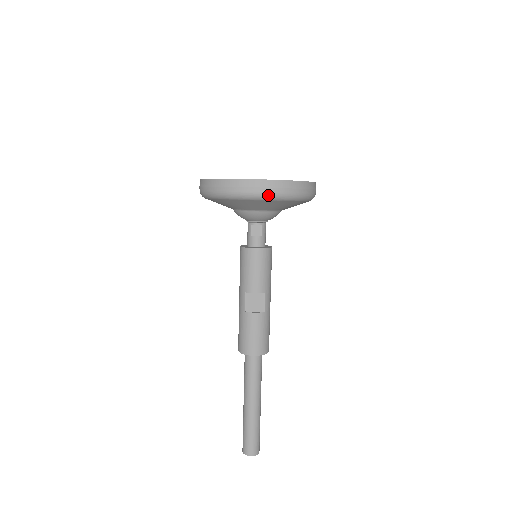
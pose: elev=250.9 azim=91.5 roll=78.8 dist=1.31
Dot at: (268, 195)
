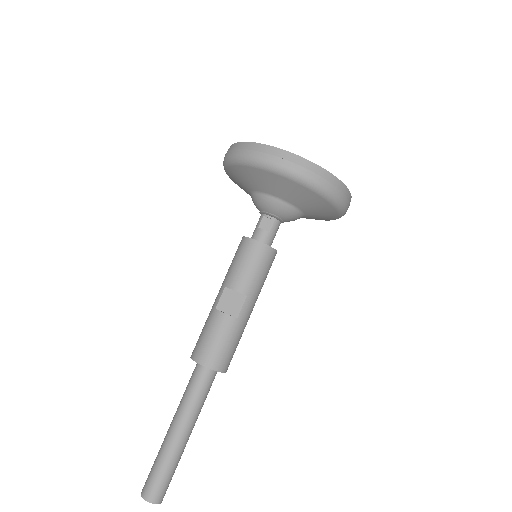
Dot at: (285, 169)
